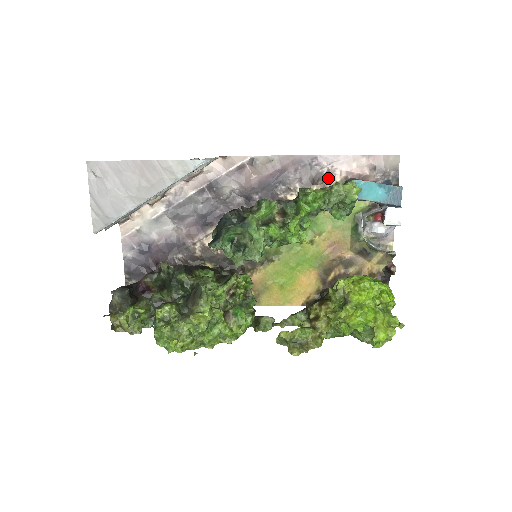
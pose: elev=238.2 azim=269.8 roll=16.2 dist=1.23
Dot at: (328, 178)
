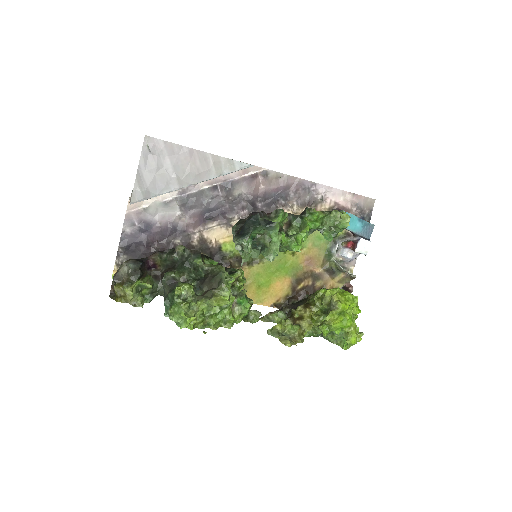
Dot at: (320, 204)
